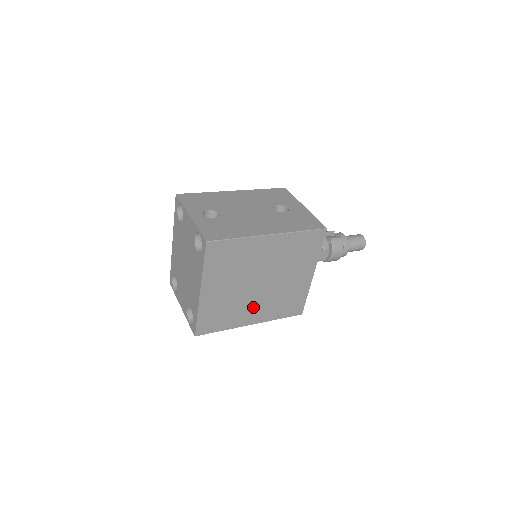
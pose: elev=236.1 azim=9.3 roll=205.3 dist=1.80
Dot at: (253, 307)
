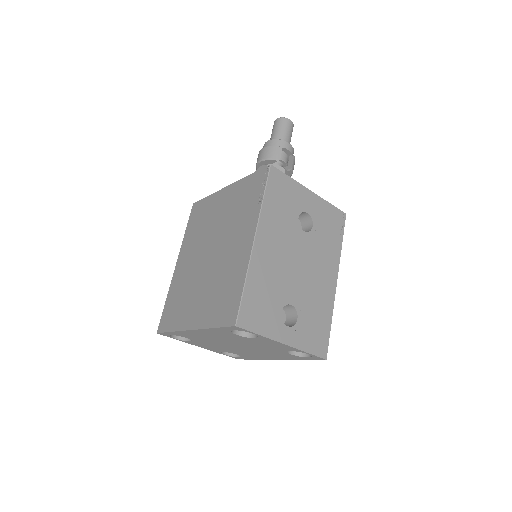
Dot at: occluded
